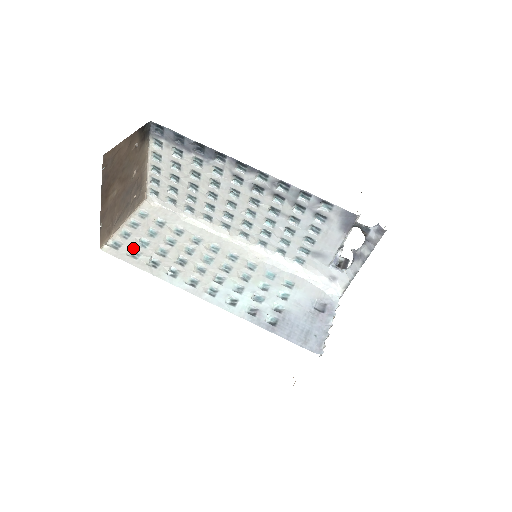
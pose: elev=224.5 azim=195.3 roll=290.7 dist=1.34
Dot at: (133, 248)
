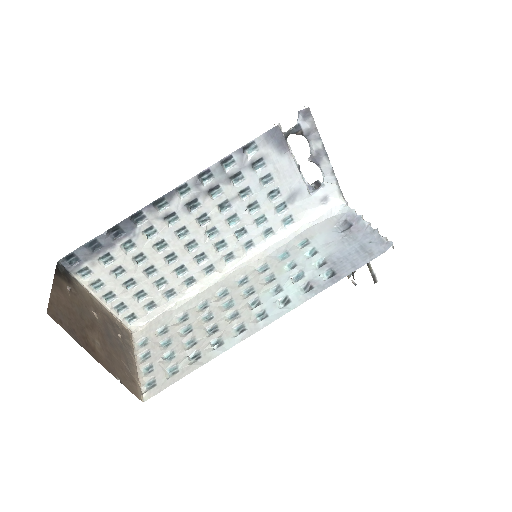
Dot at: (166, 369)
